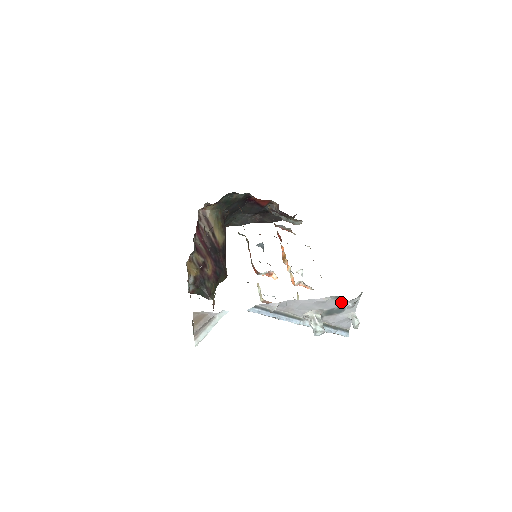
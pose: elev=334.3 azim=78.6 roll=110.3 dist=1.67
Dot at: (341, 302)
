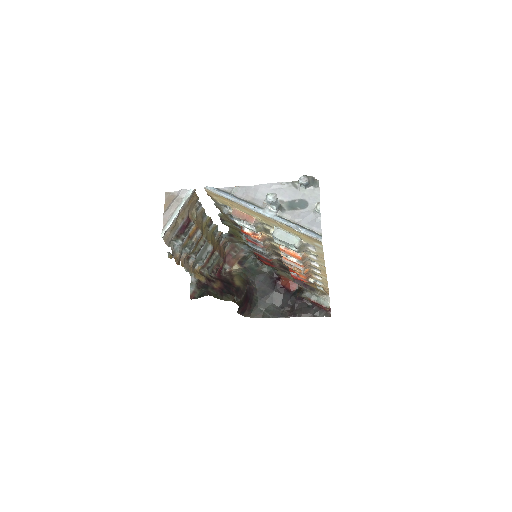
Dot at: (300, 193)
